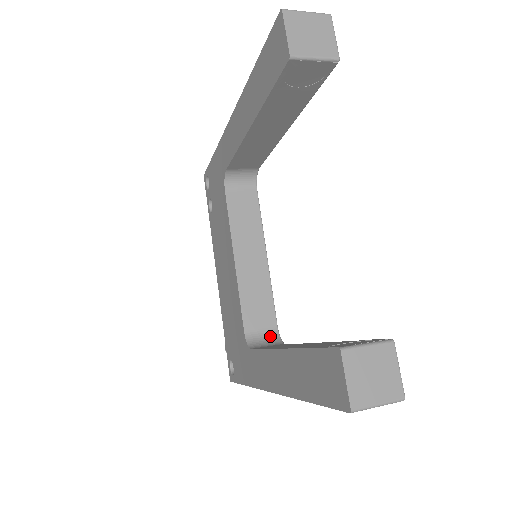
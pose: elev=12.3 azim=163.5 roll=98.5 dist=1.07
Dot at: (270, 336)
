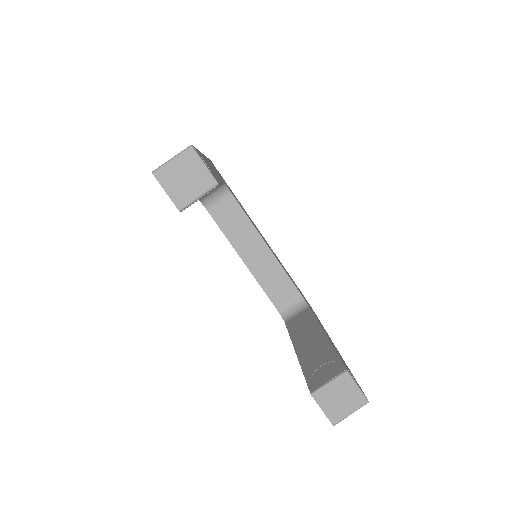
Dot at: (296, 302)
